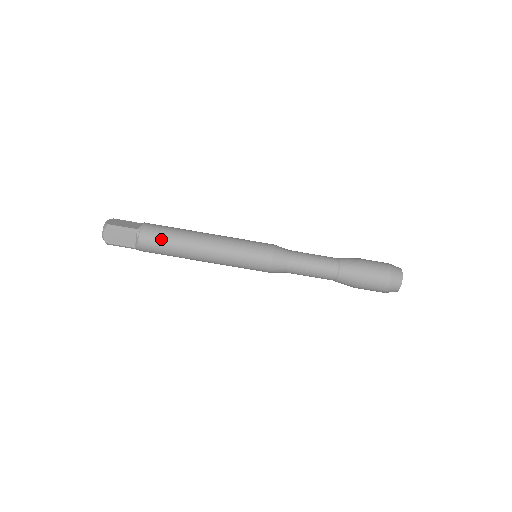
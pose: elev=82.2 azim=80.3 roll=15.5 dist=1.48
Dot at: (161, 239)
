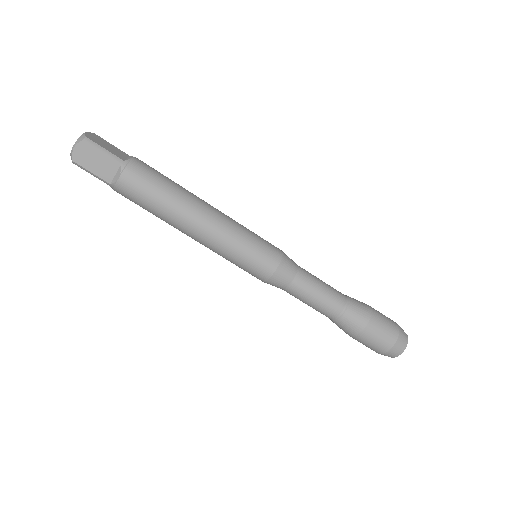
Dot at: (151, 187)
